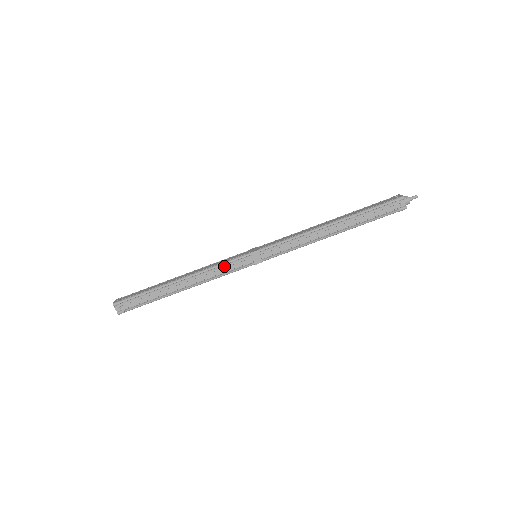
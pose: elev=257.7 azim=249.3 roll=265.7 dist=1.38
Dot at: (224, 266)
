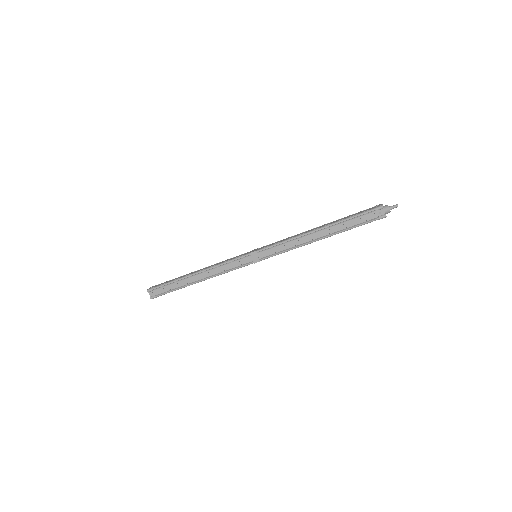
Dot at: (229, 263)
